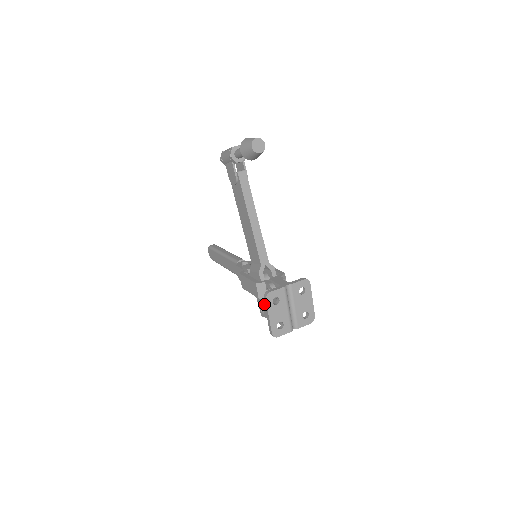
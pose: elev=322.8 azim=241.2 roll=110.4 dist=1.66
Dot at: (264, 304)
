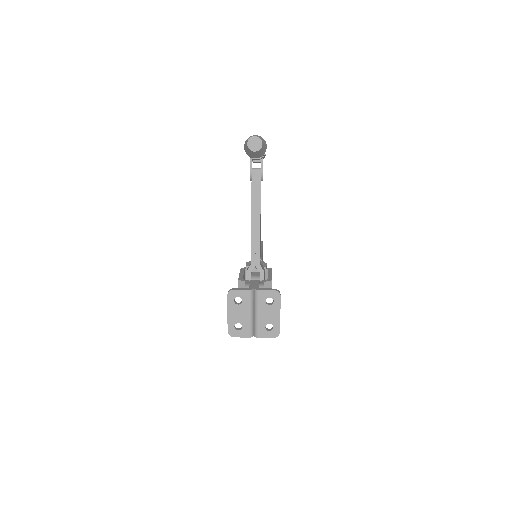
Dot at: occluded
